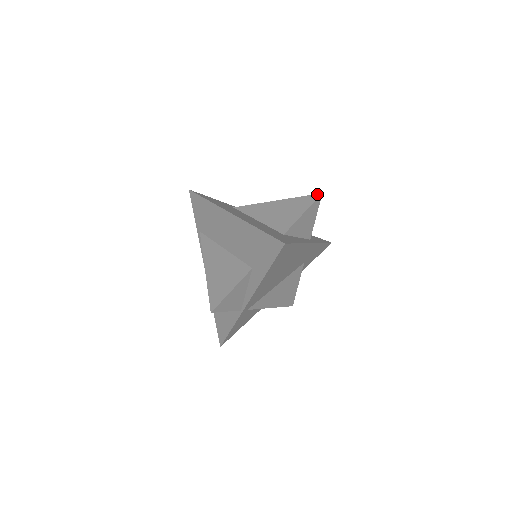
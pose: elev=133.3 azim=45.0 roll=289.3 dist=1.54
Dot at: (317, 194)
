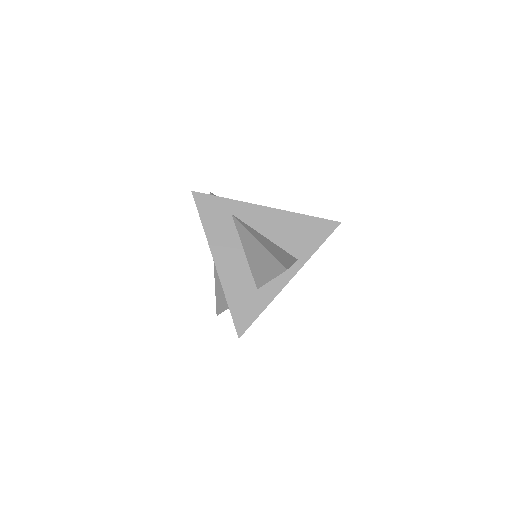
Dot at: (283, 267)
